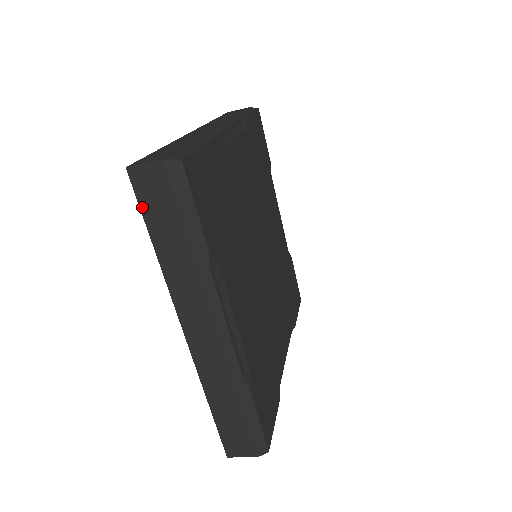
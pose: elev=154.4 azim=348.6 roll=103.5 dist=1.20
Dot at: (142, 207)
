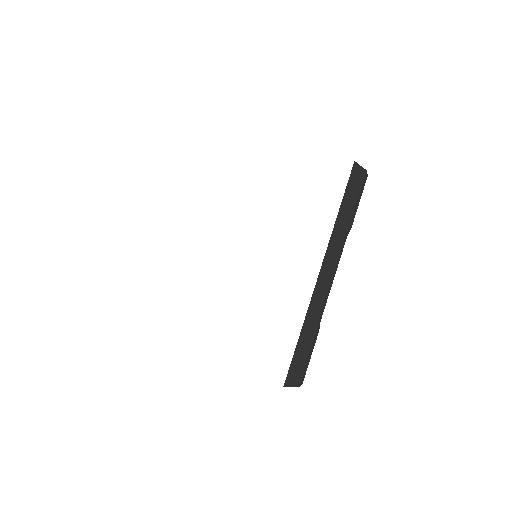
Dot at: (348, 185)
